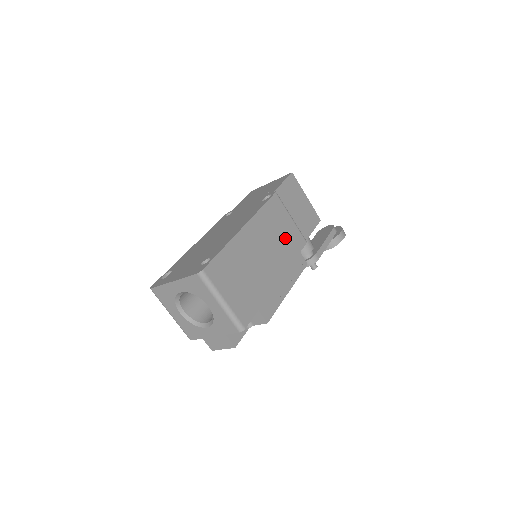
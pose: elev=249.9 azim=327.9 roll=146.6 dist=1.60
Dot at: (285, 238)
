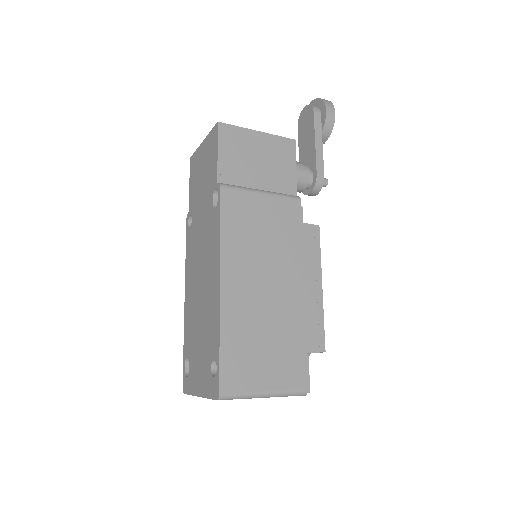
Dot at: (273, 230)
